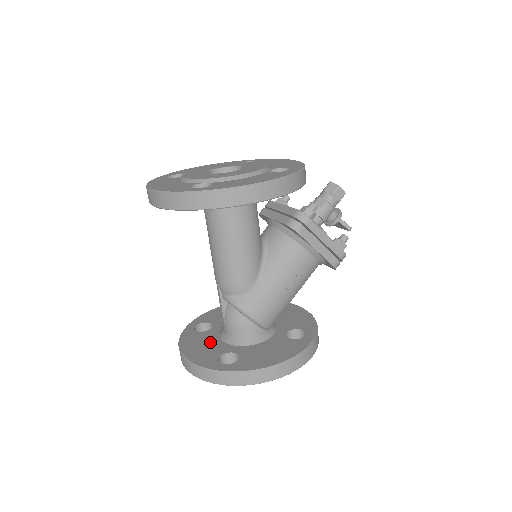
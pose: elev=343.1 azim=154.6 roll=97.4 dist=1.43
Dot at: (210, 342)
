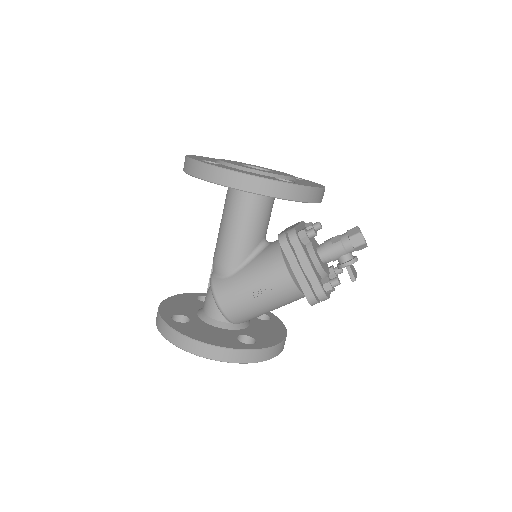
Dot at: (190, 306)
